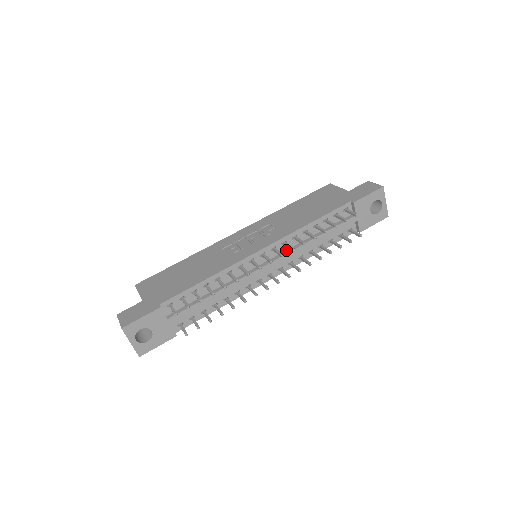
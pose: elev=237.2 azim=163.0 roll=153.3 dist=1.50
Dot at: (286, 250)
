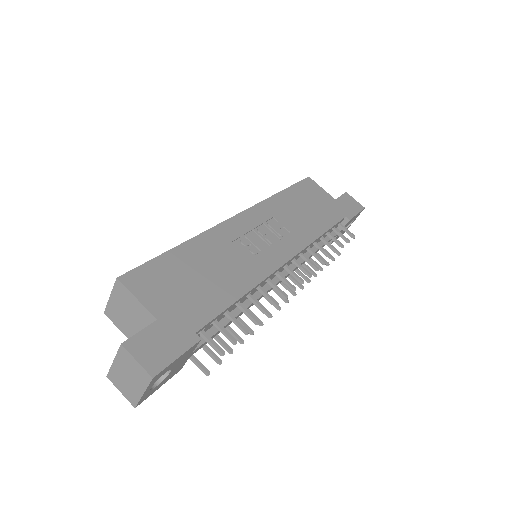
Dot at: occluded
